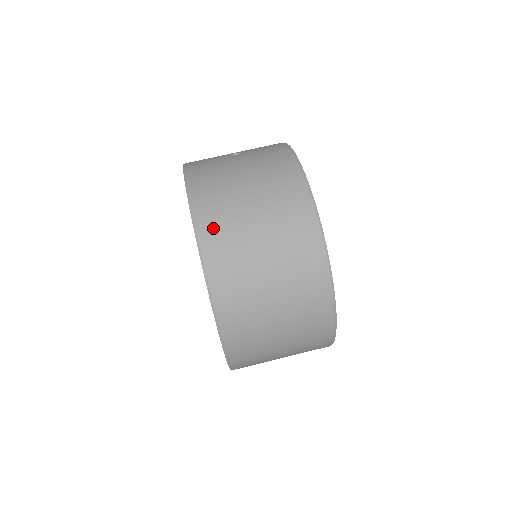
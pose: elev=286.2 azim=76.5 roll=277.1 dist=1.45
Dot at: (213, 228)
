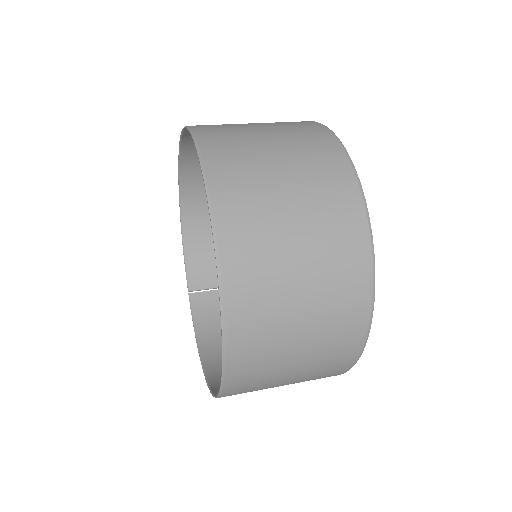
Dot at: (230, 186)
